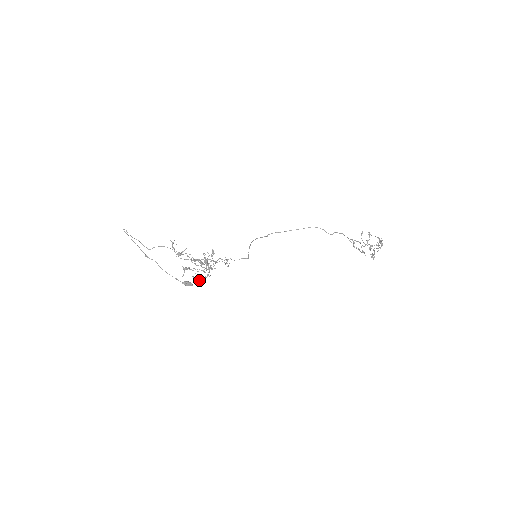
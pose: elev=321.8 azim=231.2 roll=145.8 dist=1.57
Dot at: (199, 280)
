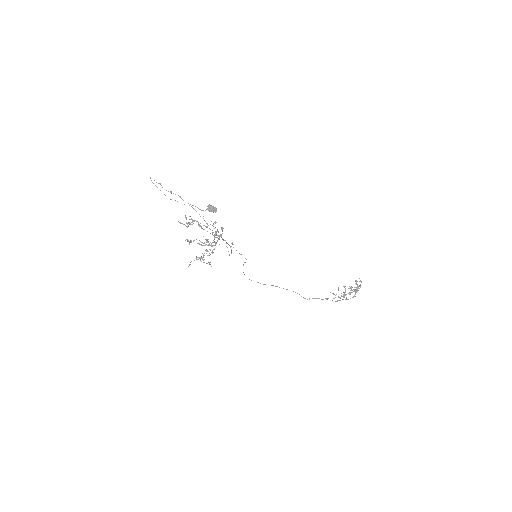
Dot at: (201, 257)
